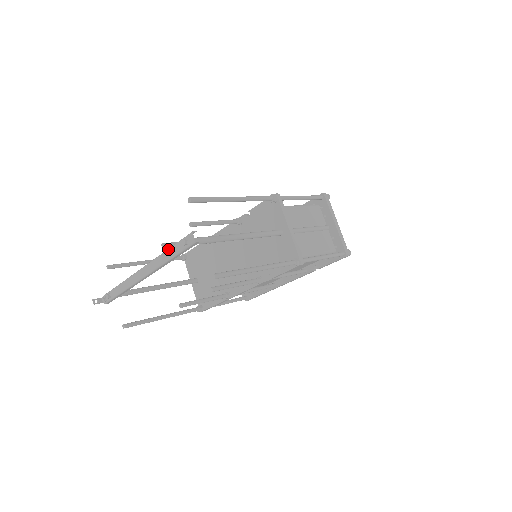
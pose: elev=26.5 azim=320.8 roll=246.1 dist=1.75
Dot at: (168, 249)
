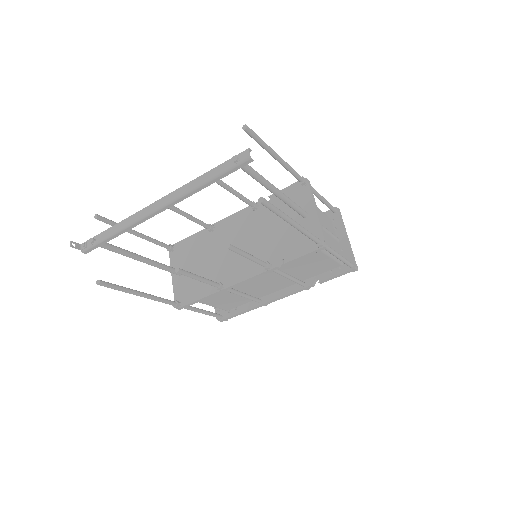
Dot at: occluded
